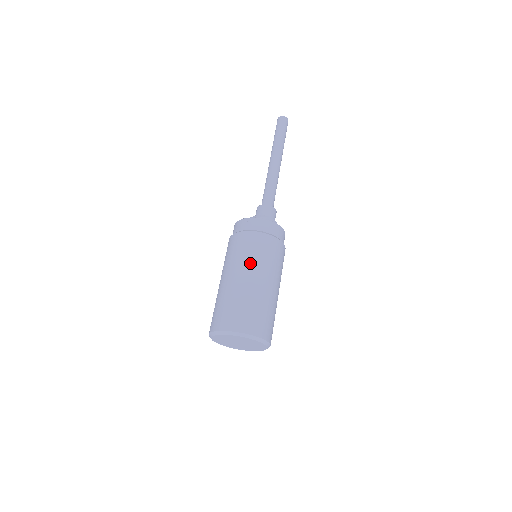
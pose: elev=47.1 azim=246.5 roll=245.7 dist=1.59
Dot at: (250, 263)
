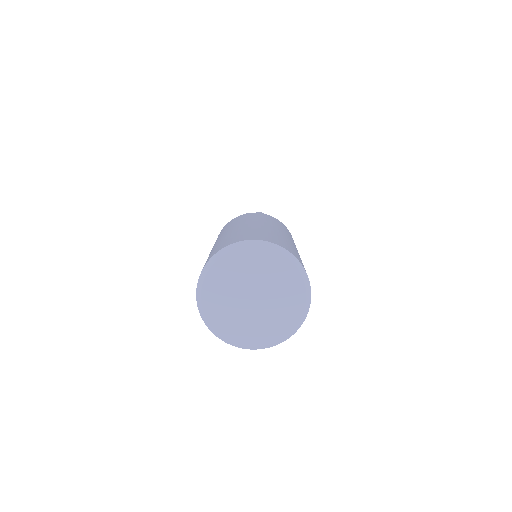
Dot at: (228, 228)
